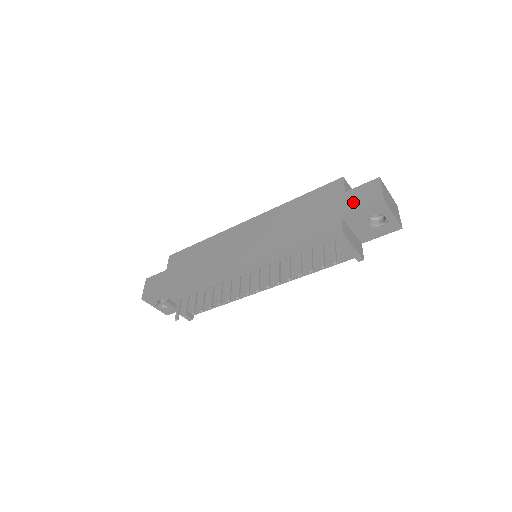
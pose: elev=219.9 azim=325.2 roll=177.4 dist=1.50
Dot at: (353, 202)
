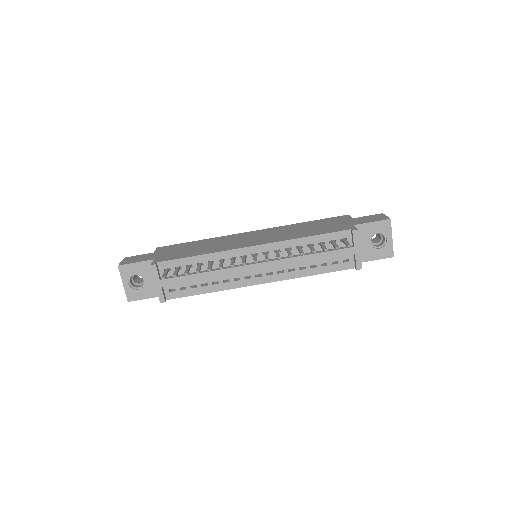
Dot at: (362, 220)
